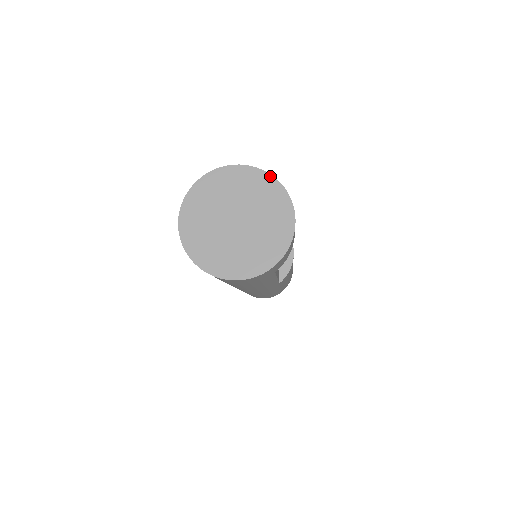
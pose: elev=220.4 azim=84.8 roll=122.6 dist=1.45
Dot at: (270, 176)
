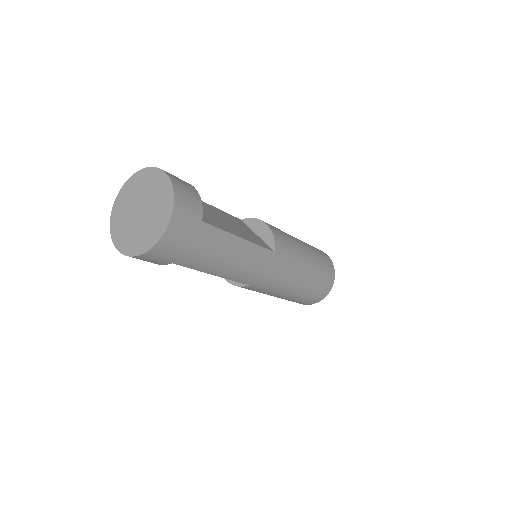
Dot at: (140, 171)
